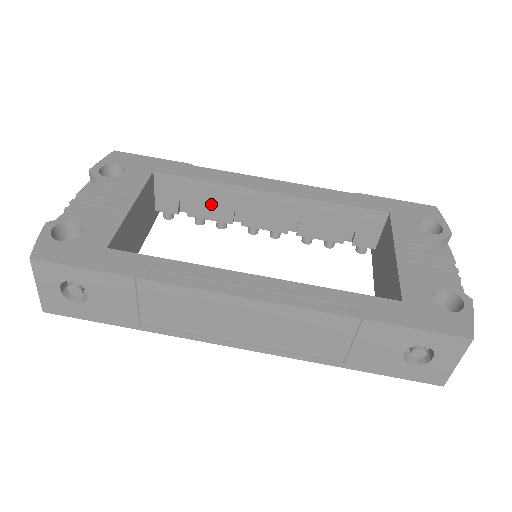
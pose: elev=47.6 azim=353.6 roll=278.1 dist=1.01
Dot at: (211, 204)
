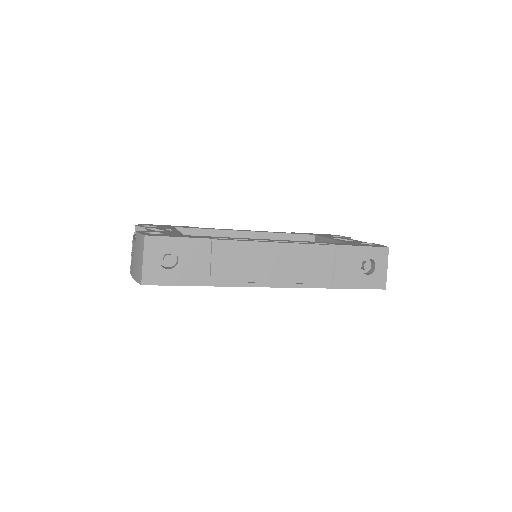
Dot at: occluded
